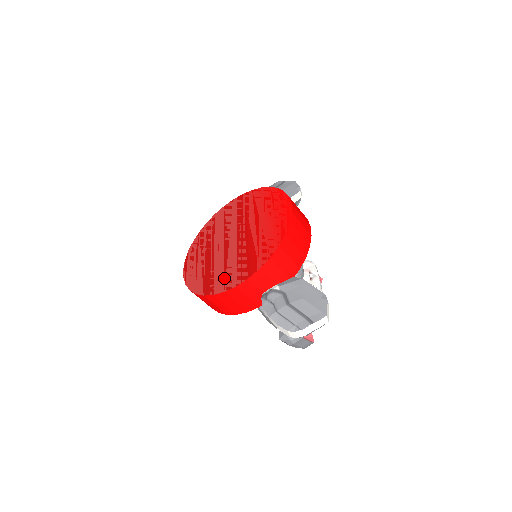
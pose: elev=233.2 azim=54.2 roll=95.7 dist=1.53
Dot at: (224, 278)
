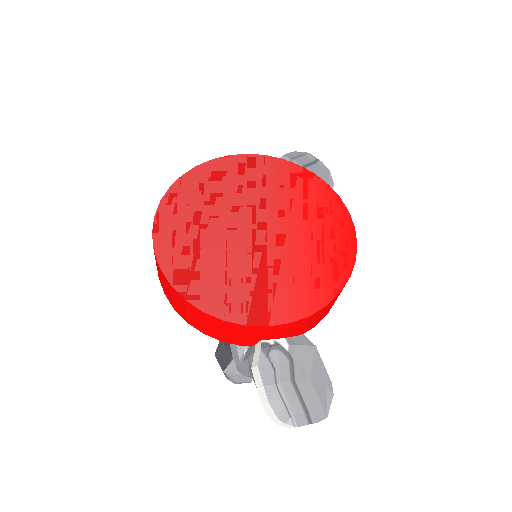
Dot at: (228, 294)
